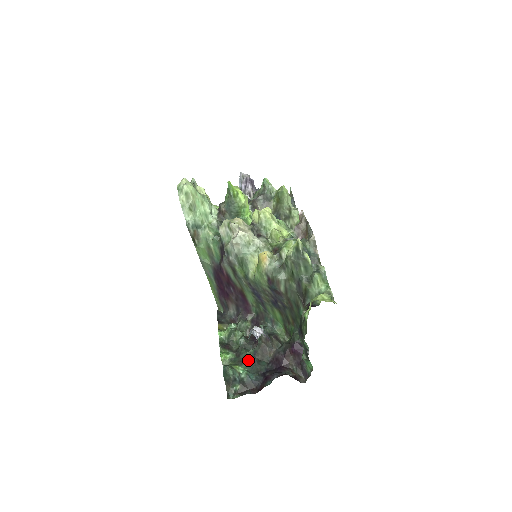
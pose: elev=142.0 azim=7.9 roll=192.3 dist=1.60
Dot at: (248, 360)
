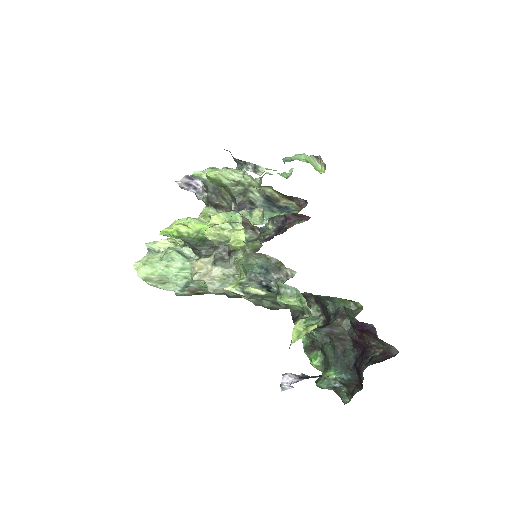
Dot at: (333, 359)
